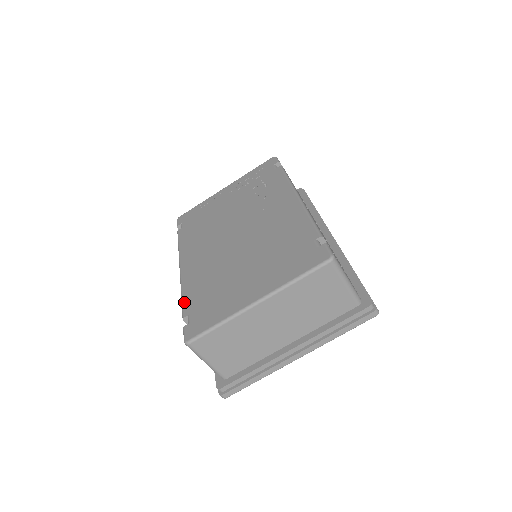
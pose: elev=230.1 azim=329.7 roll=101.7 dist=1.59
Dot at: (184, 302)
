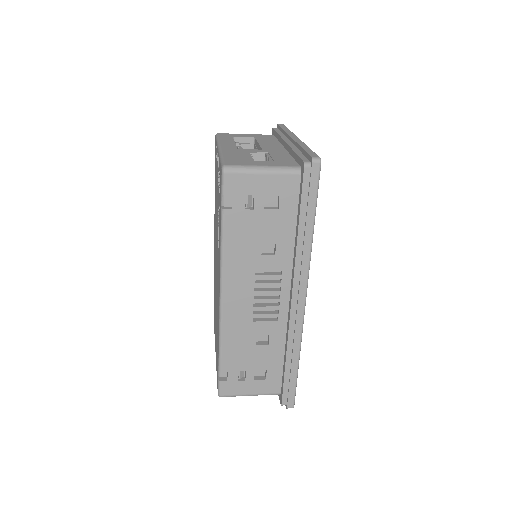
Dot at: occluded
